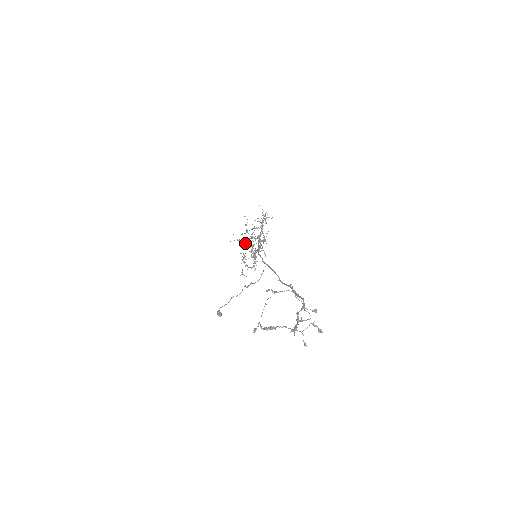
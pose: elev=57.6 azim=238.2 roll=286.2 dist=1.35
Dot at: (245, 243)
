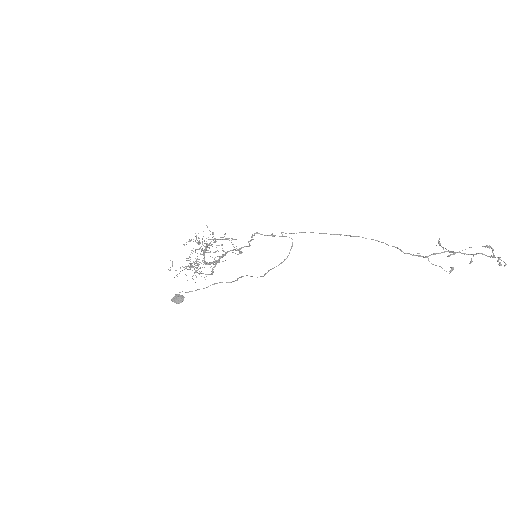
Dot at: occluded
